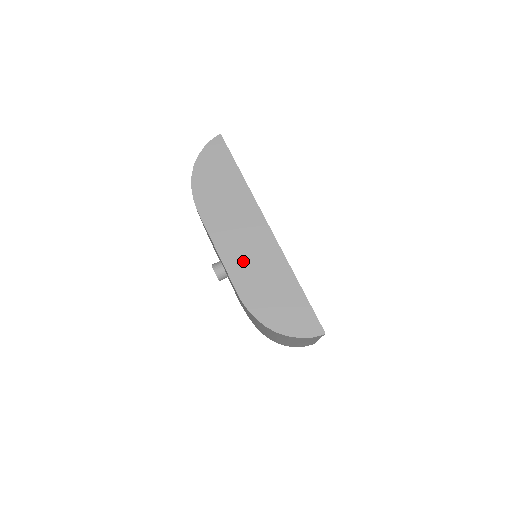
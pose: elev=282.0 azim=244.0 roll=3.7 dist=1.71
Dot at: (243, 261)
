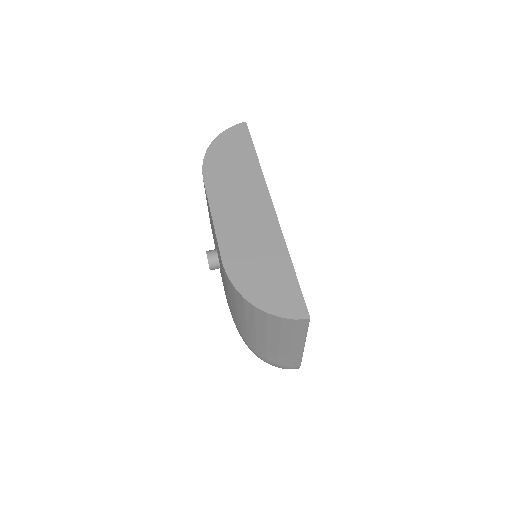
Dot at: (237, 230)
